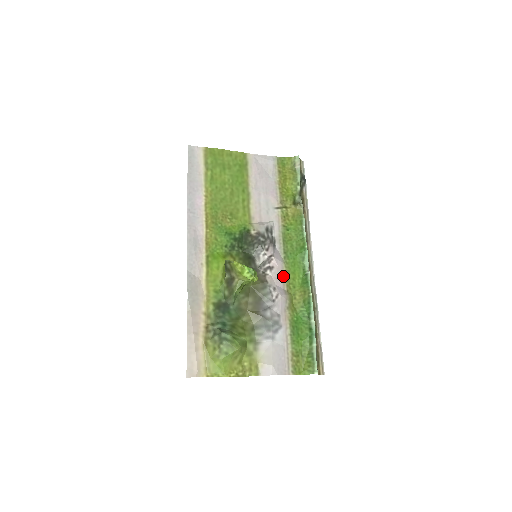
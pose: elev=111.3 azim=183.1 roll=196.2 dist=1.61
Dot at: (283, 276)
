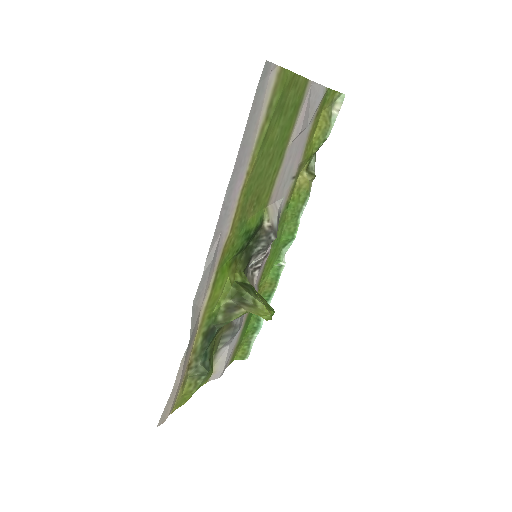
Dot at: (262, 269)
